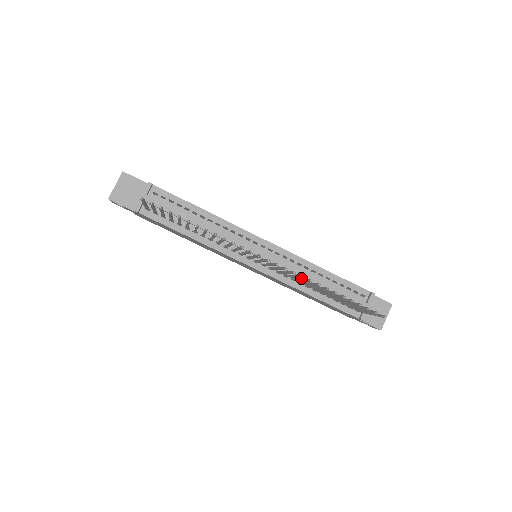
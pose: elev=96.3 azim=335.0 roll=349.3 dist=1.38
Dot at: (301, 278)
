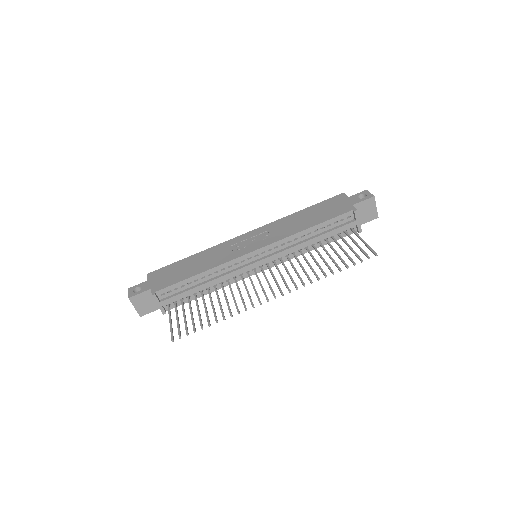
Dot at: (298, 247)
